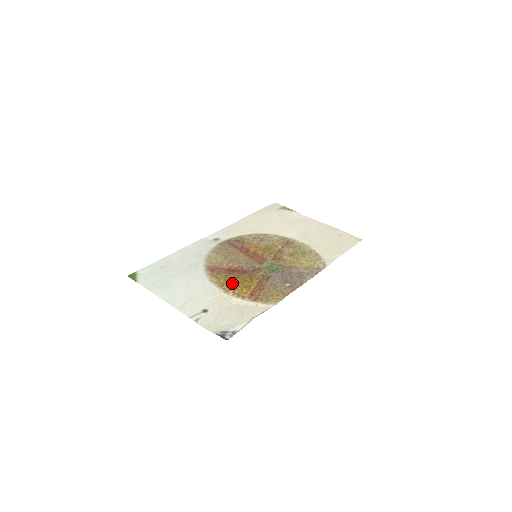
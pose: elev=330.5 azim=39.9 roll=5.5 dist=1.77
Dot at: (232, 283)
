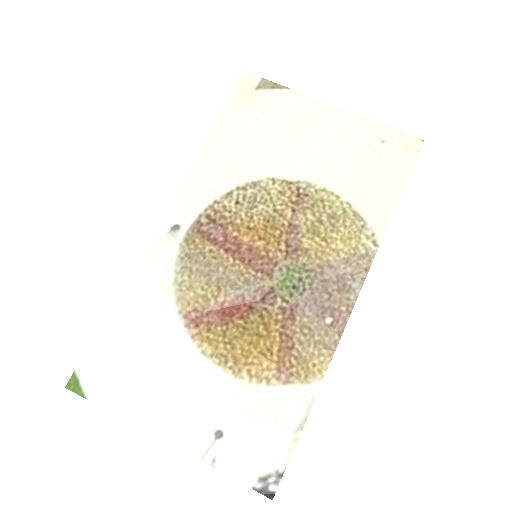
Dot at: (239, 351)
